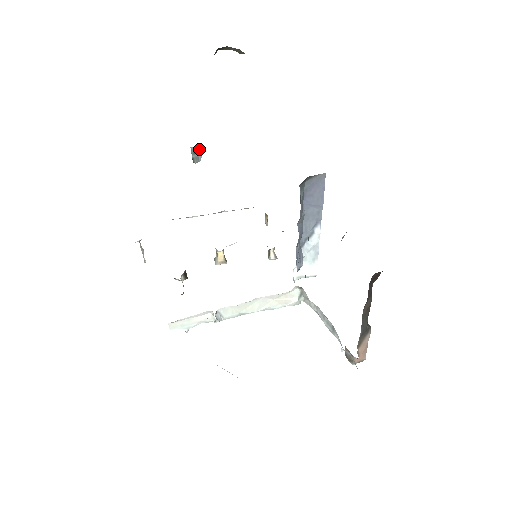
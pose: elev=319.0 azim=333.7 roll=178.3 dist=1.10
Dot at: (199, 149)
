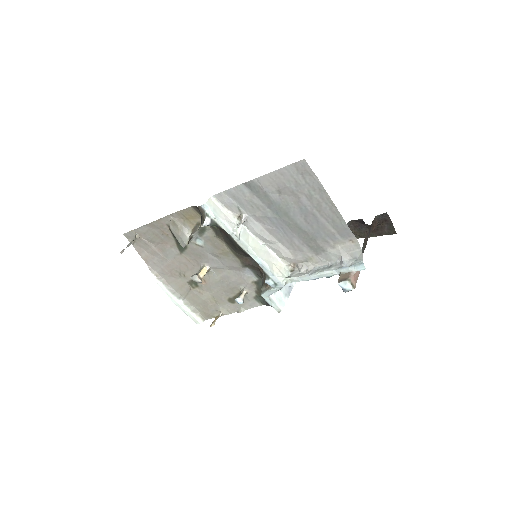
Dot at: occluded
